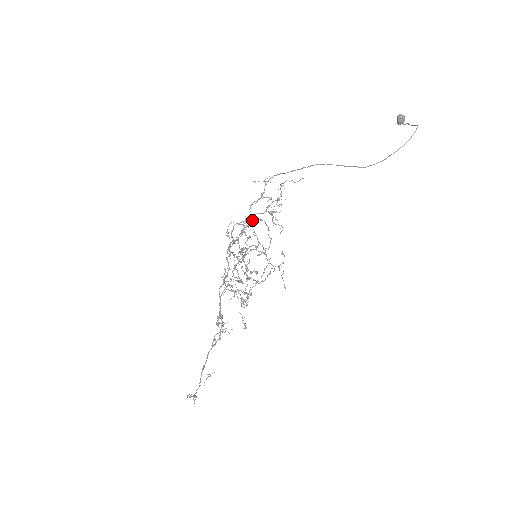
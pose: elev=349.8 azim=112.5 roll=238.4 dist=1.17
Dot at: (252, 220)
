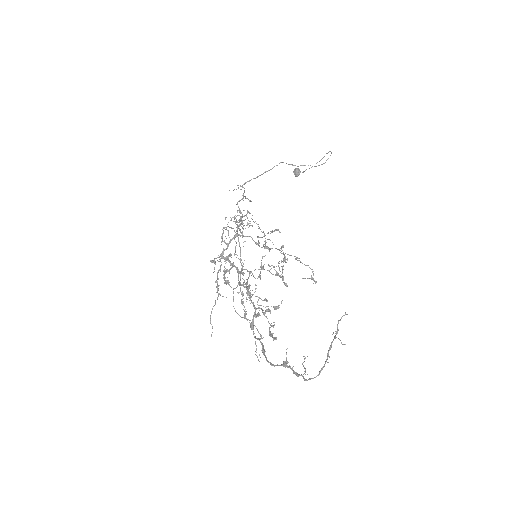
Dot at: occluded
